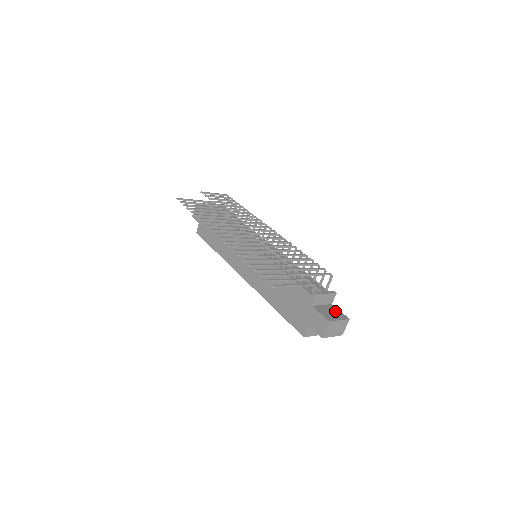
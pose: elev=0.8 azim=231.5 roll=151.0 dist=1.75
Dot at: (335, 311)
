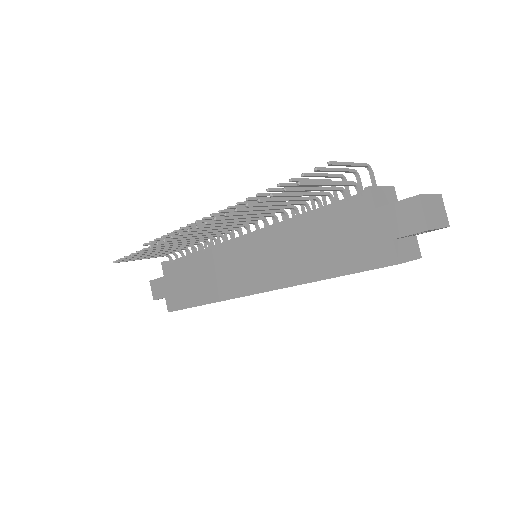
Dot at: occluded
